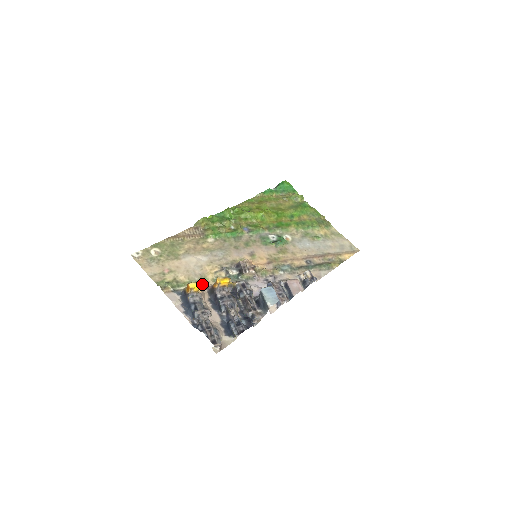
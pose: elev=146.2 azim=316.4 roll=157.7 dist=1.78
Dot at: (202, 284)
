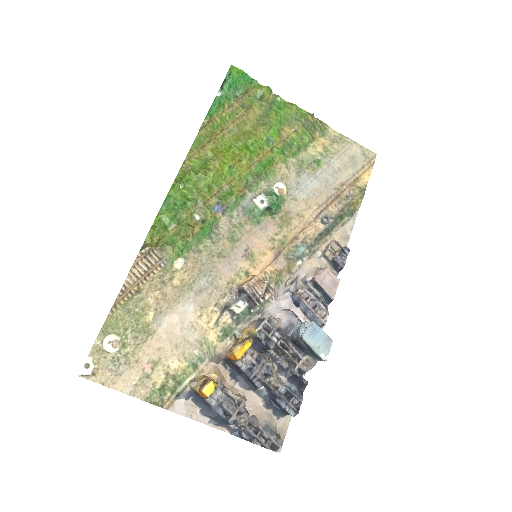
Dot at: (209, 356)
